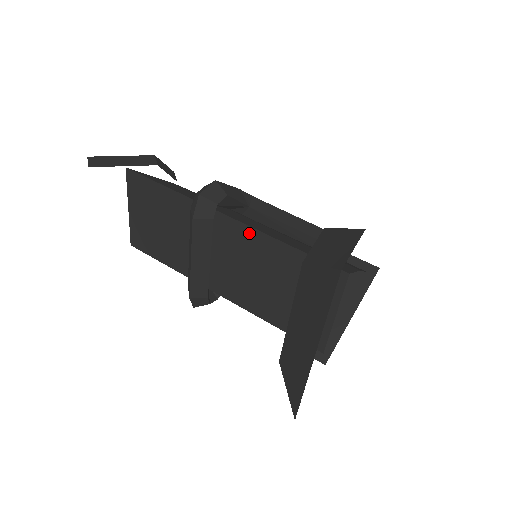
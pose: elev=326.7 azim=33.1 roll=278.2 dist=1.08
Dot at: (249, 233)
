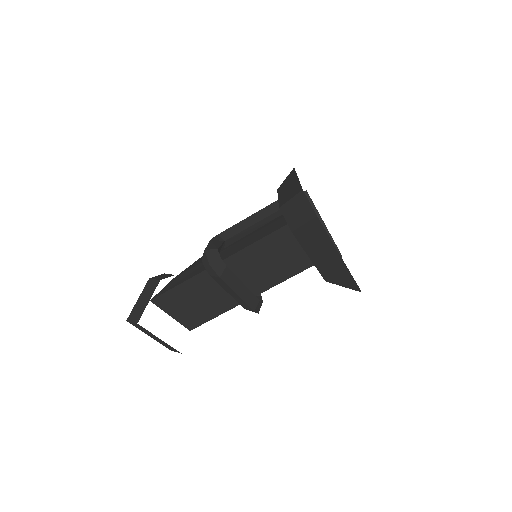
Dot at: (248, 251)
